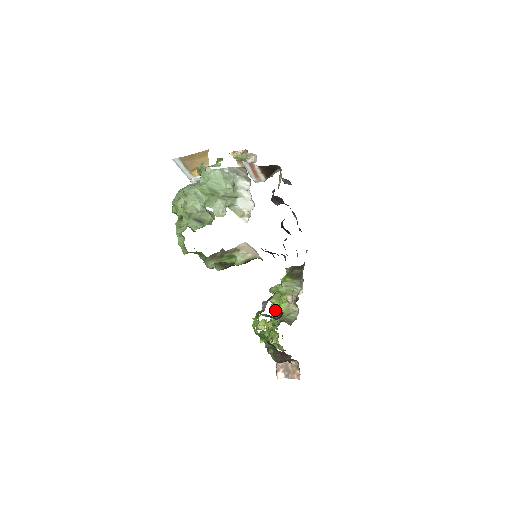
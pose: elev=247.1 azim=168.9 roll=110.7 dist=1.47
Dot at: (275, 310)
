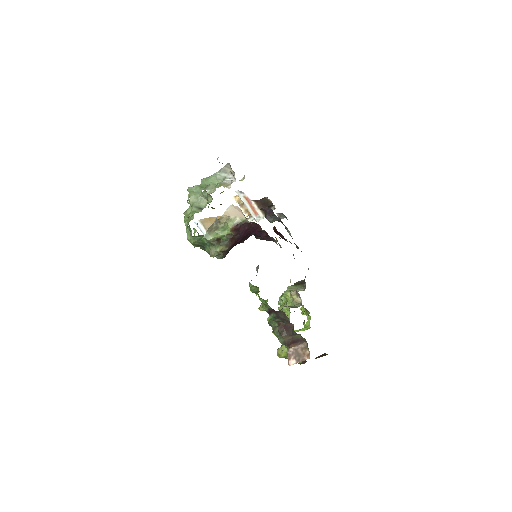
Dot at: occluded
